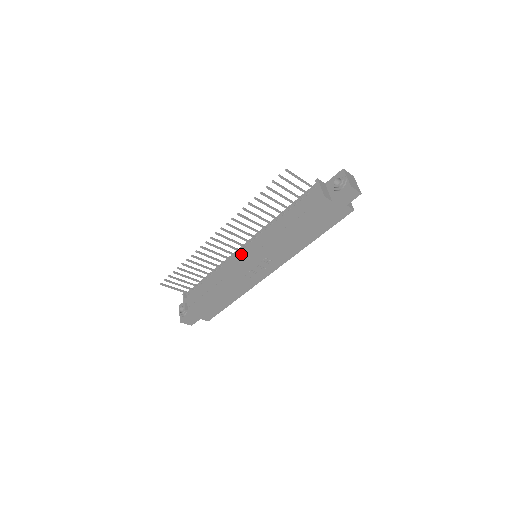
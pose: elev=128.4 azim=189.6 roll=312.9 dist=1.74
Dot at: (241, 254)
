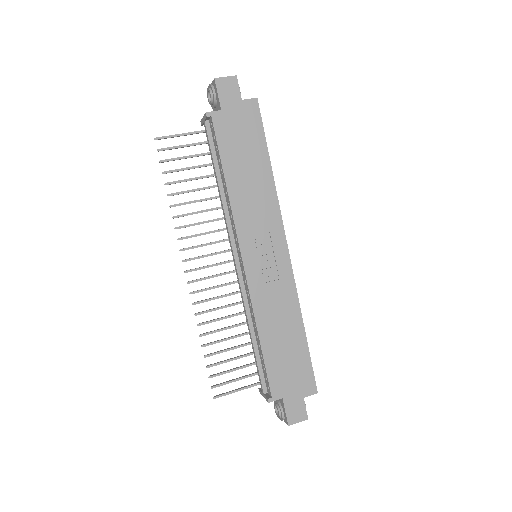
Dot at: (235, 267)
